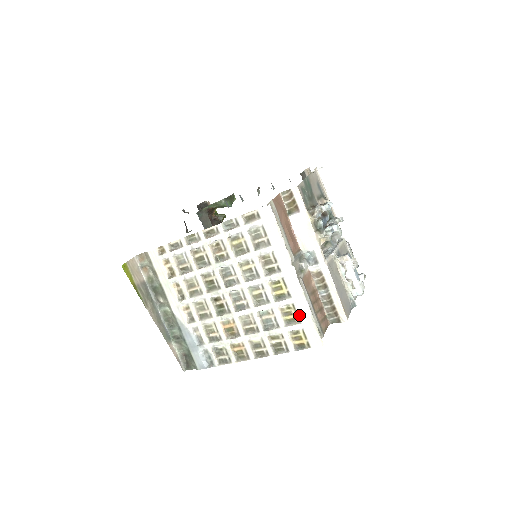
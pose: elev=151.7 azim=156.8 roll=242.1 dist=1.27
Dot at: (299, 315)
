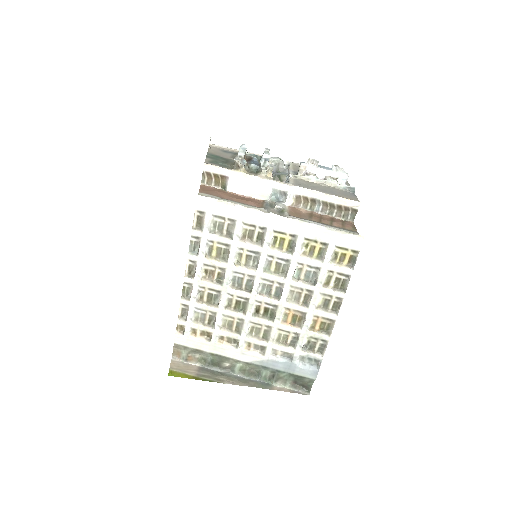
Dot at: (319, 240)
